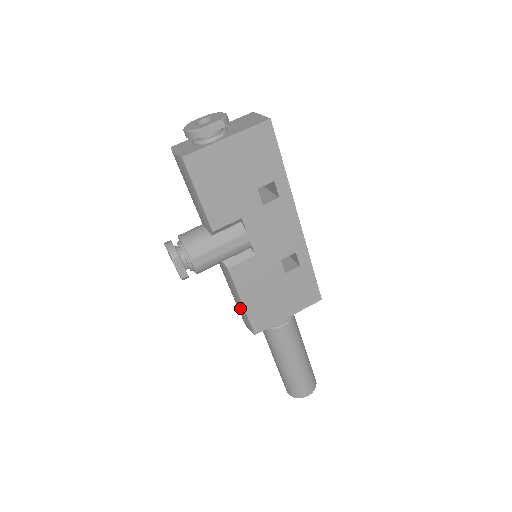
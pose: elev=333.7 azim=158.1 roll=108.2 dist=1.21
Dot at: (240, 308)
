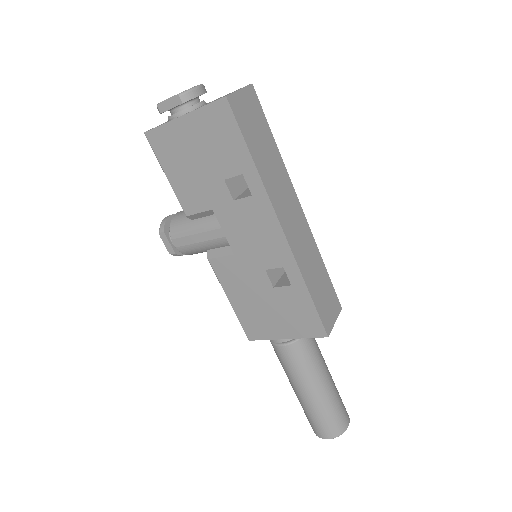
Dot at: occluded
